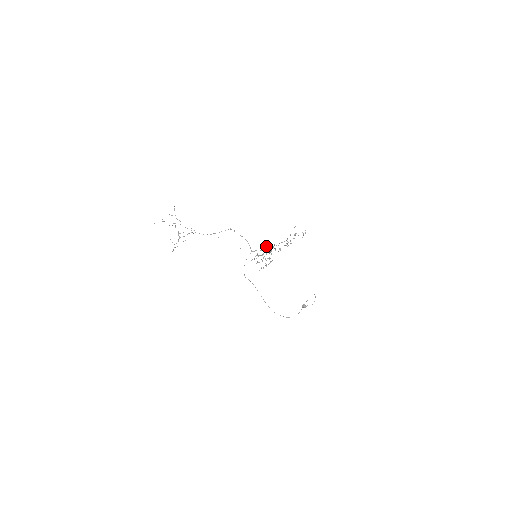
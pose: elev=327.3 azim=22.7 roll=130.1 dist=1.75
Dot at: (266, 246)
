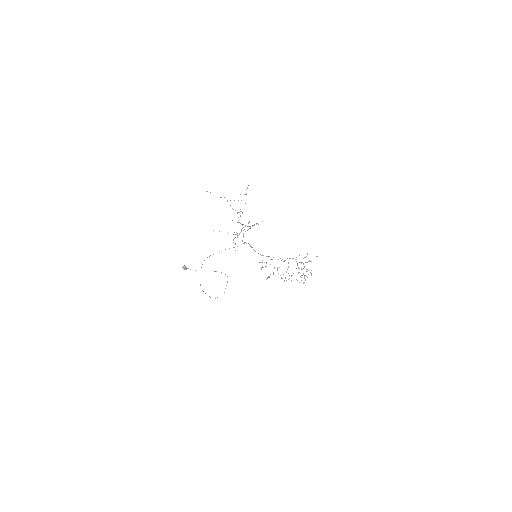
Dot at: occluded
